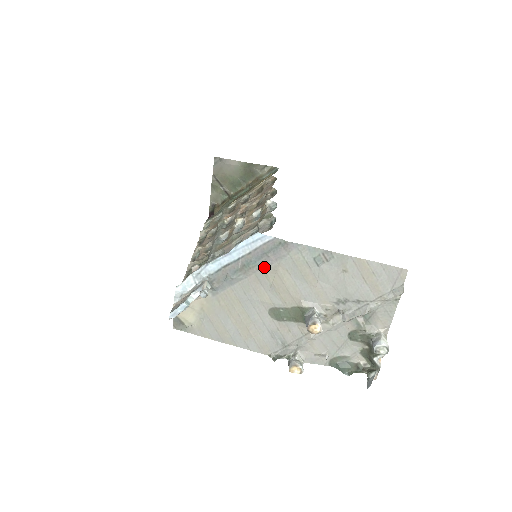
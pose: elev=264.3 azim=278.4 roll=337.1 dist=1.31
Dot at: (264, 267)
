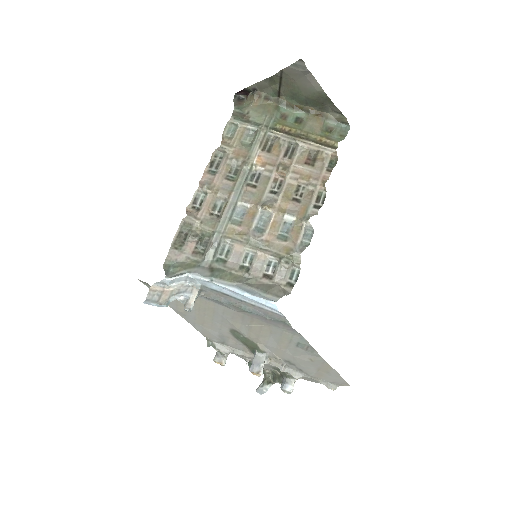
Dot at: (256, 318)
